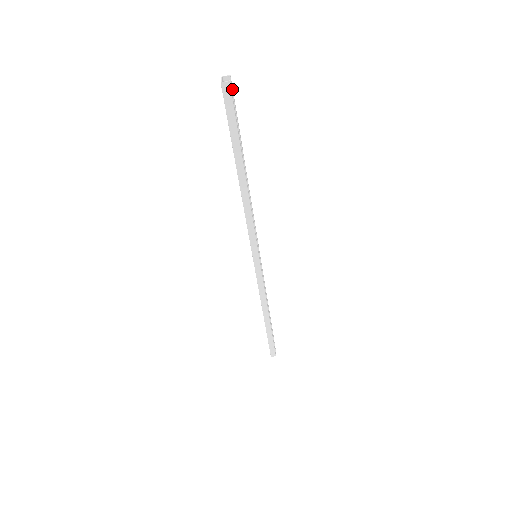
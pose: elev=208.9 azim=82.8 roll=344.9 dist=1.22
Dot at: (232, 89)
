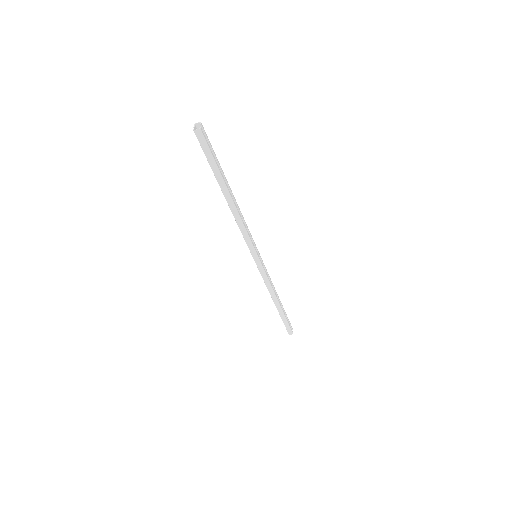
Dot at: (205, 132)
